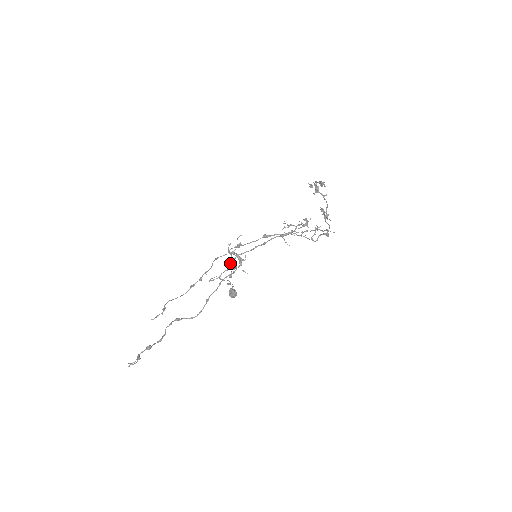
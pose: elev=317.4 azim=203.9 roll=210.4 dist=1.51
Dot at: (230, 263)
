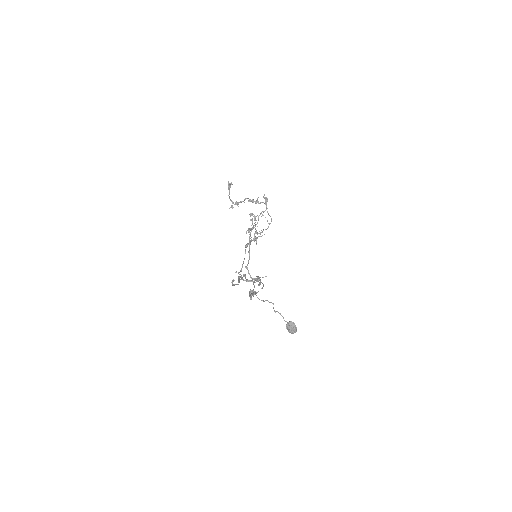
Dot at: occluded
